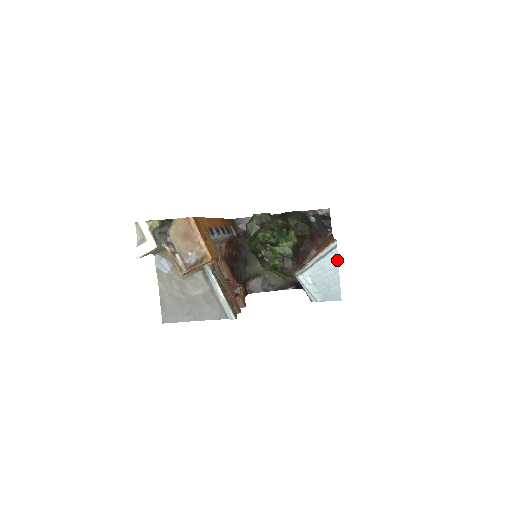
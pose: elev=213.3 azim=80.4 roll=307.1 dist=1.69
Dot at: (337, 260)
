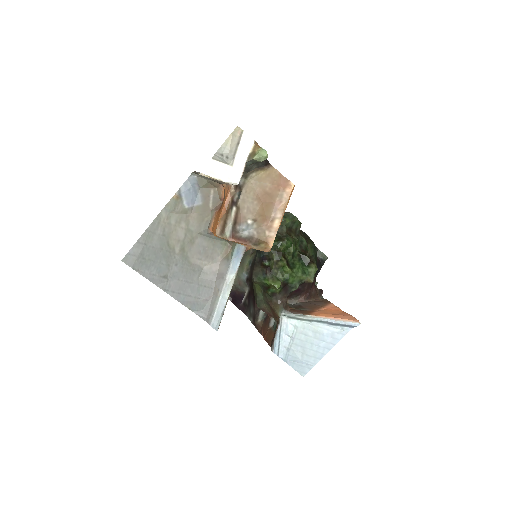
Dot at: (340, 338)
